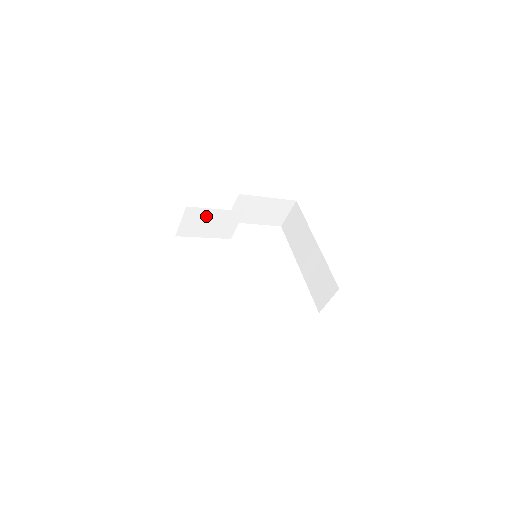
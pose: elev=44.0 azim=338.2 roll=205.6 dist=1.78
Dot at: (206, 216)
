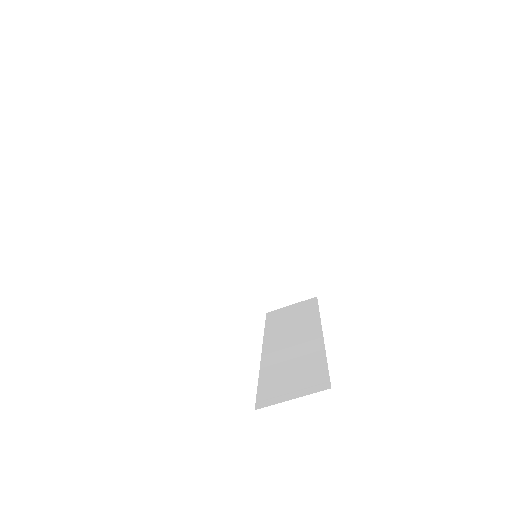
Dot at: (249, 169)
